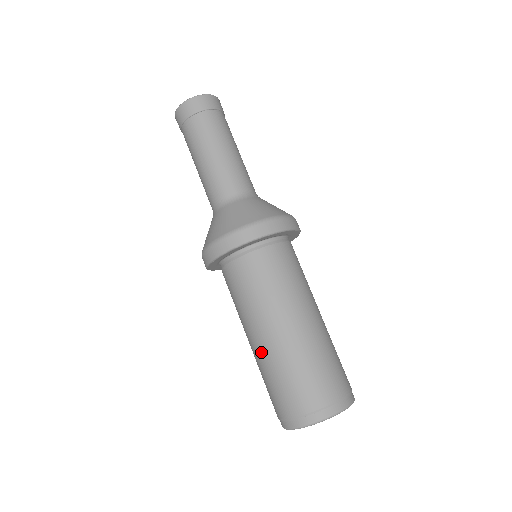
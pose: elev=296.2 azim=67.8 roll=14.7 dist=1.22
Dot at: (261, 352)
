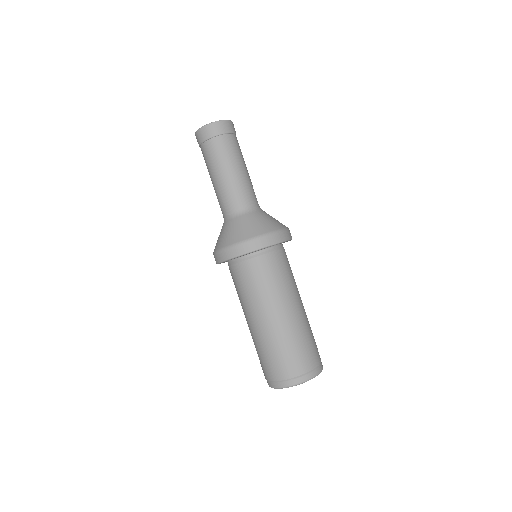
Dot at: (252, 333)
